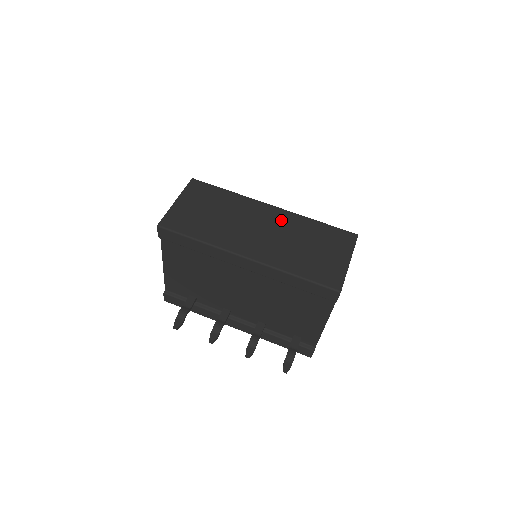
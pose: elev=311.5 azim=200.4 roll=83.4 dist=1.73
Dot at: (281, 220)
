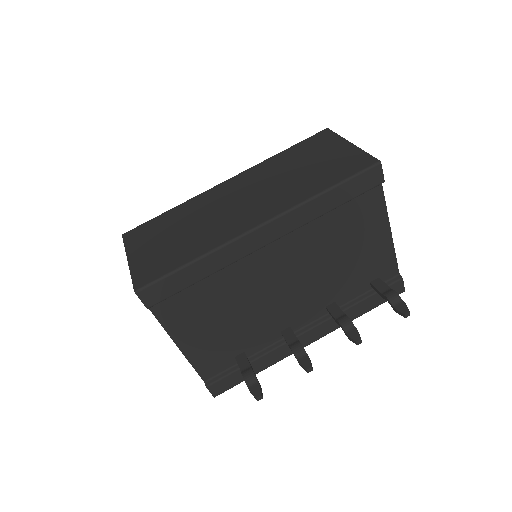
Dot at: (249, 179)
